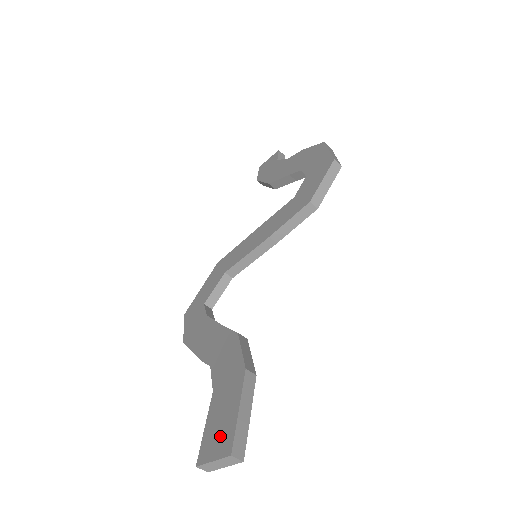
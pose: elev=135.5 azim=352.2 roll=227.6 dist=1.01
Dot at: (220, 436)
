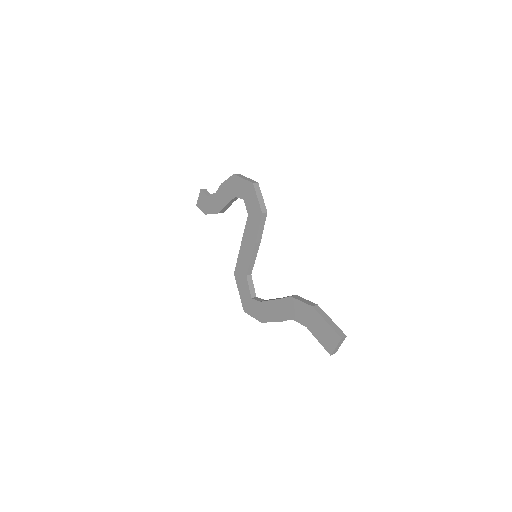
Dot at: (329, 337)
